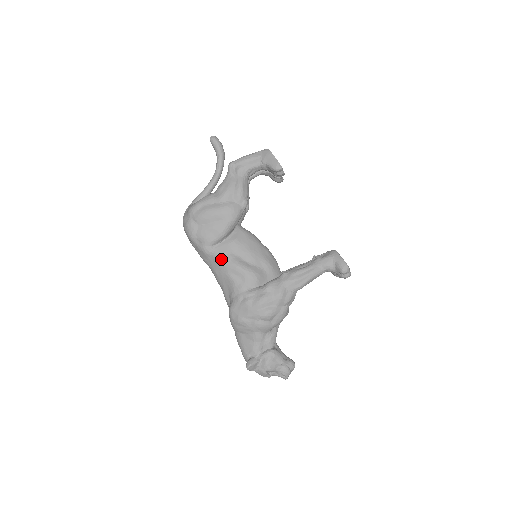
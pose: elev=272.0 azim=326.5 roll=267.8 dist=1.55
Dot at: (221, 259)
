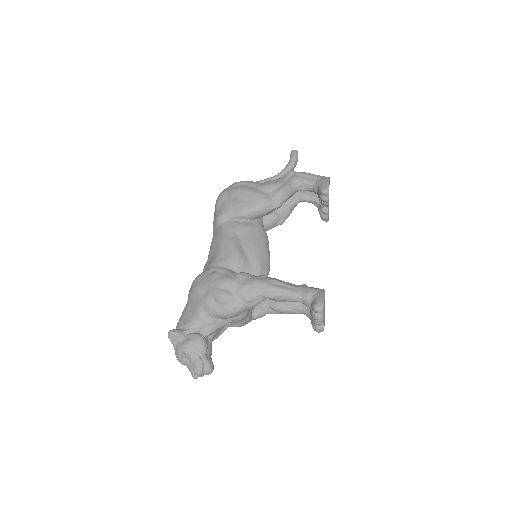
Dot at: (224, 231)
